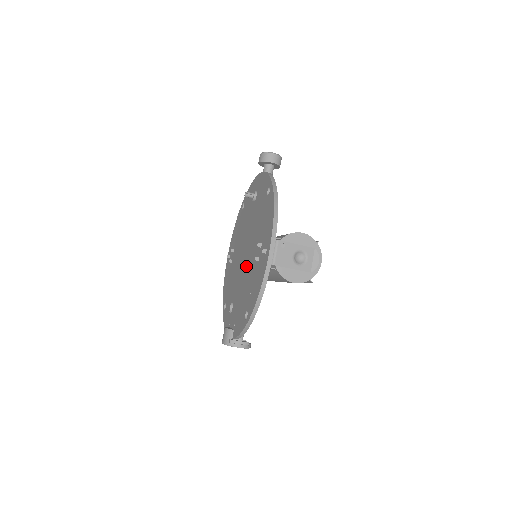
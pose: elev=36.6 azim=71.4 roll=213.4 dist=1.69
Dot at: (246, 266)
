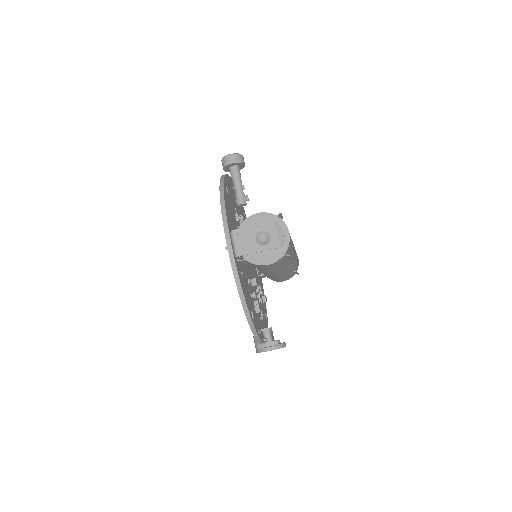
Dot at: occluded
